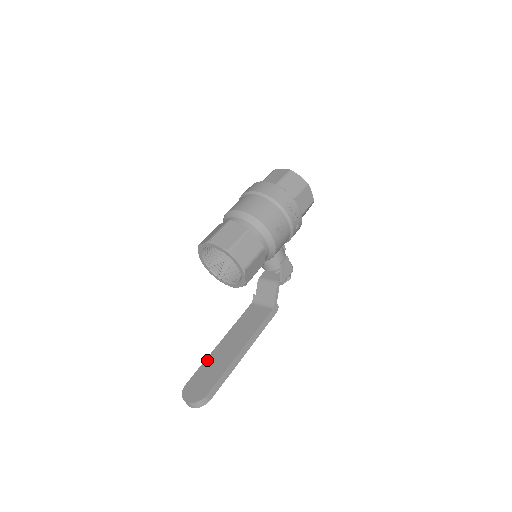
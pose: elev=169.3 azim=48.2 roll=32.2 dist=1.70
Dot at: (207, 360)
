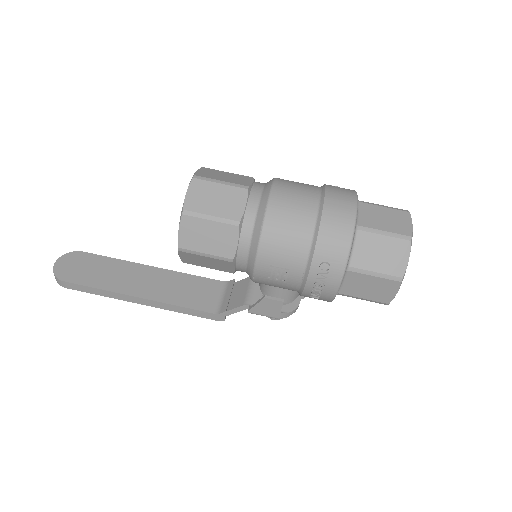
Dot at: (121, 262)
